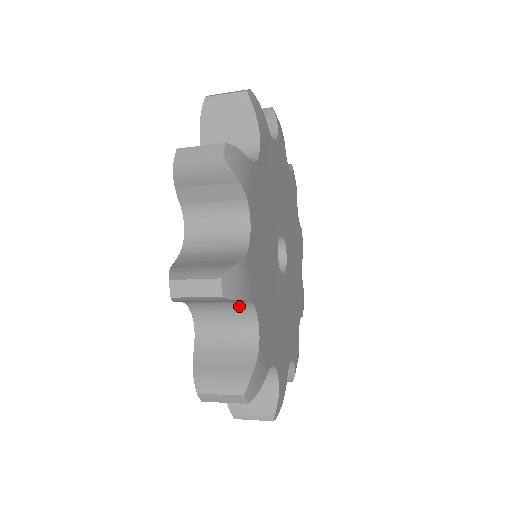
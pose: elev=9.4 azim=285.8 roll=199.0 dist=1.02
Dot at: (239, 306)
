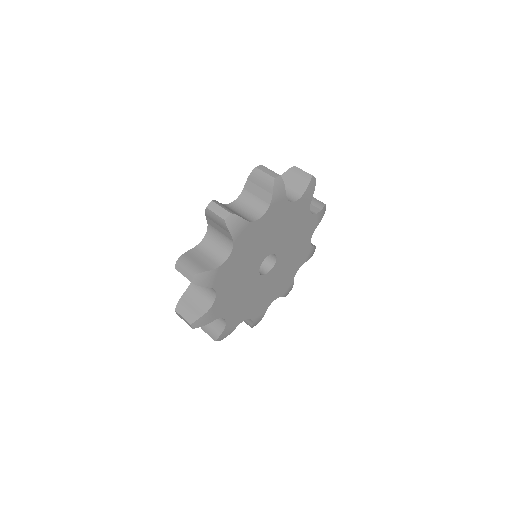
Dot at: occluded
